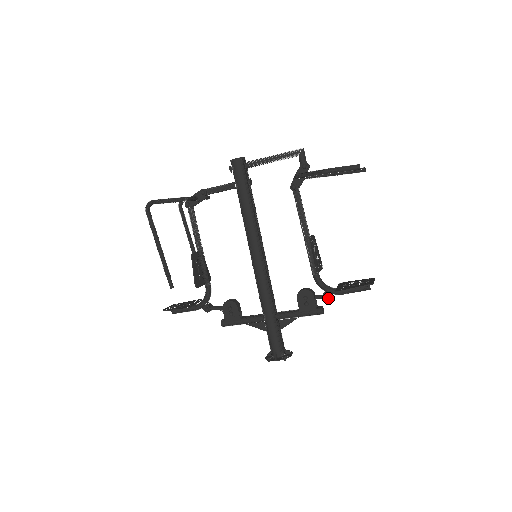
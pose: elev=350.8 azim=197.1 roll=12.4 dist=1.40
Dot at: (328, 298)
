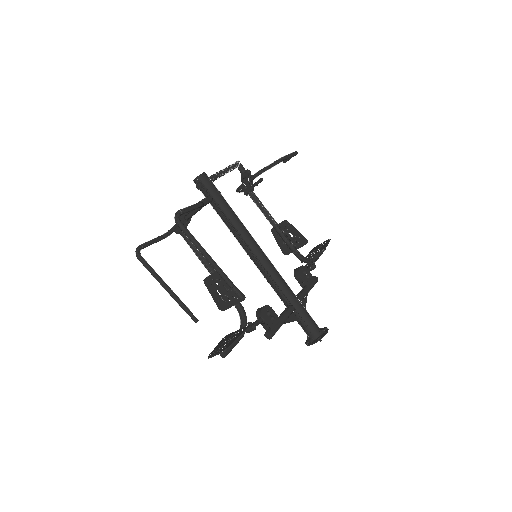
Dot at: (315, 265)
